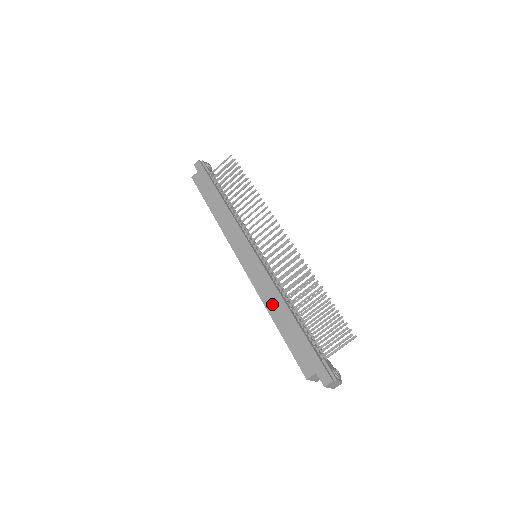
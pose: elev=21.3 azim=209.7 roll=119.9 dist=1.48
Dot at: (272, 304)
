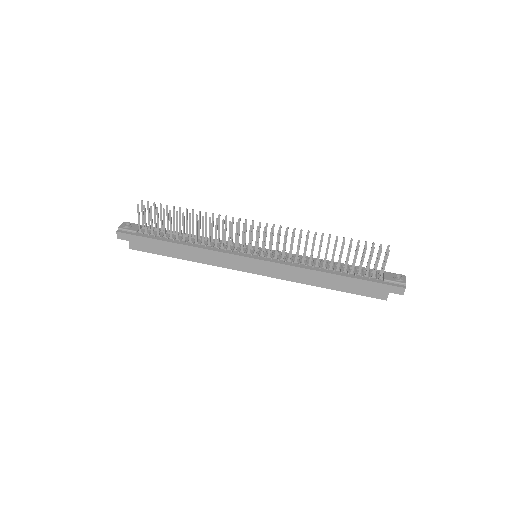
Dot at: (312, 280)
